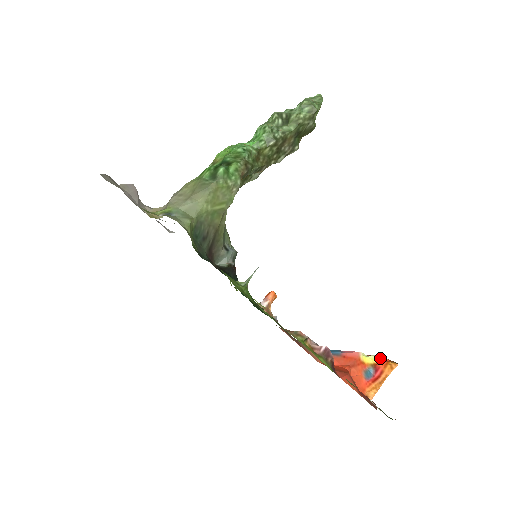
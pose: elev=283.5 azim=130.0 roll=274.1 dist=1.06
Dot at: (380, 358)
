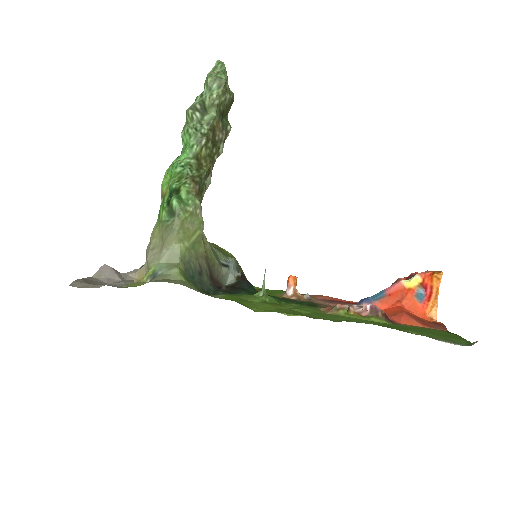
Dot at: (422, 275)
